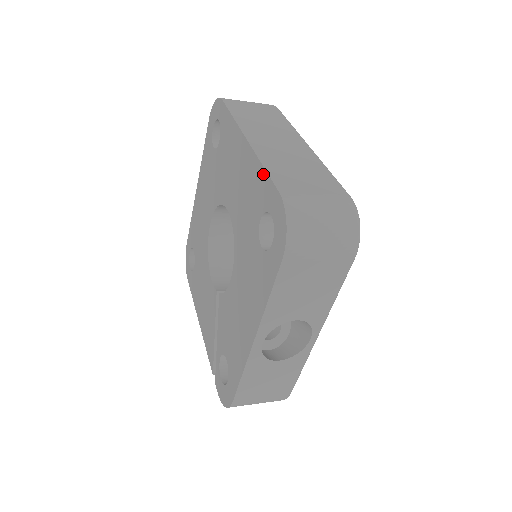
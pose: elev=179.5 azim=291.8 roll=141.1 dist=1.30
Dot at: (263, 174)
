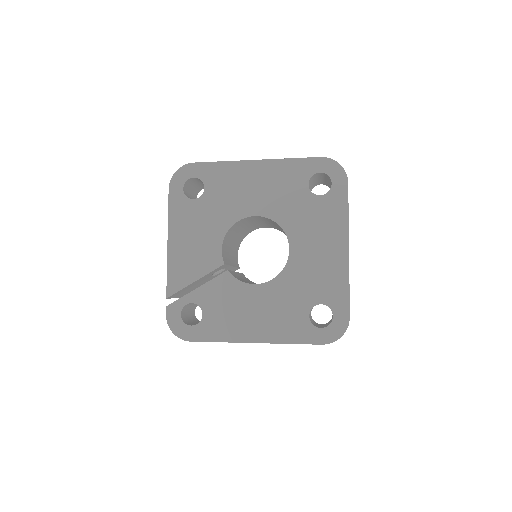
Dot at: (346, 291)
